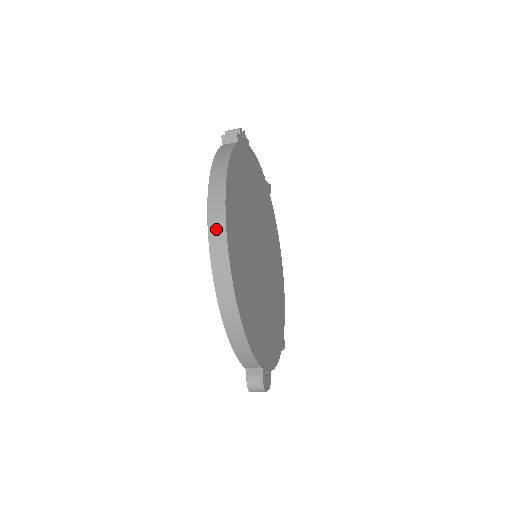
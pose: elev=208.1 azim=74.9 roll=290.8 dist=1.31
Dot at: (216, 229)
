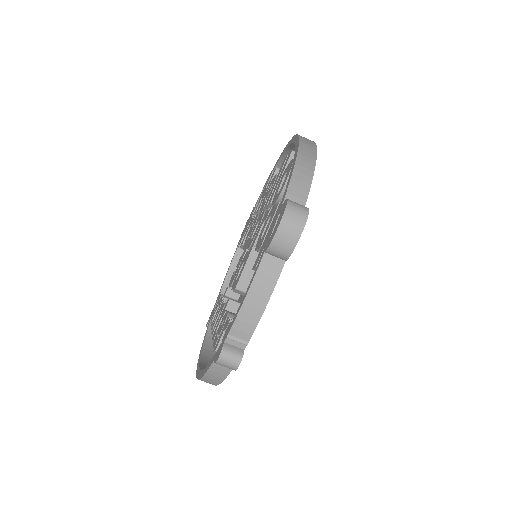
Dot at: occluded
